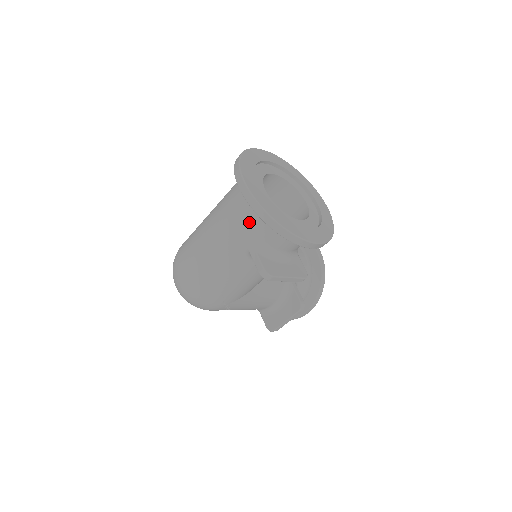
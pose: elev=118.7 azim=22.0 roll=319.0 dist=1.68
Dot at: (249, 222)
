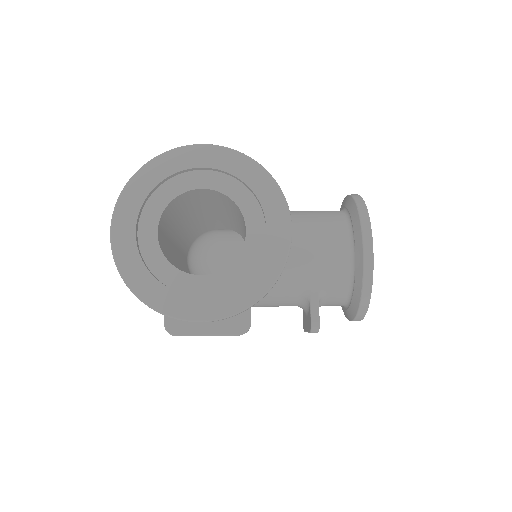
Dot at: occluded
